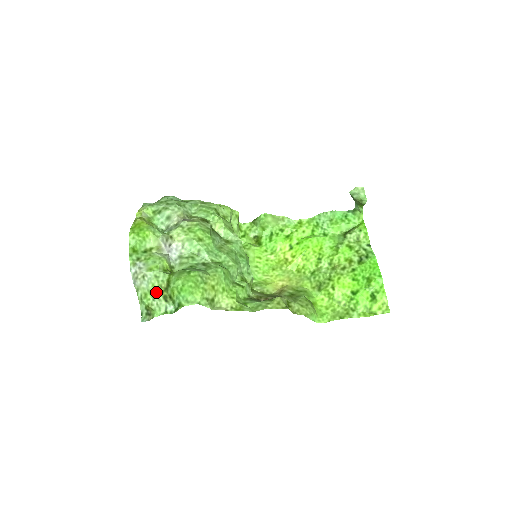
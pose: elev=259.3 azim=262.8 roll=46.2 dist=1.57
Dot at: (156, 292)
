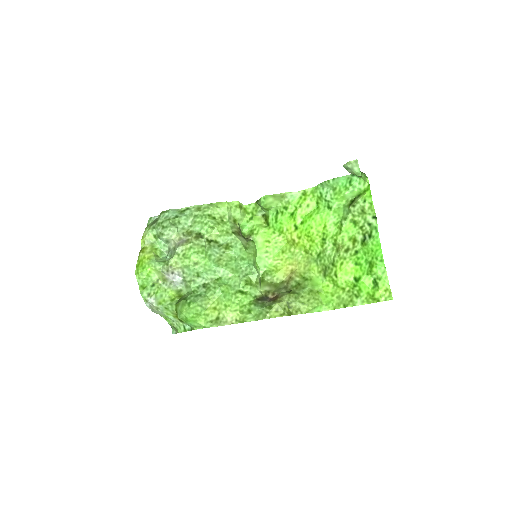
Dot at: (172, 317)
